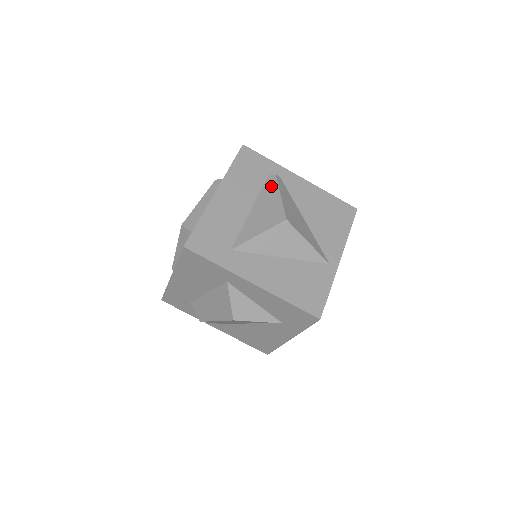
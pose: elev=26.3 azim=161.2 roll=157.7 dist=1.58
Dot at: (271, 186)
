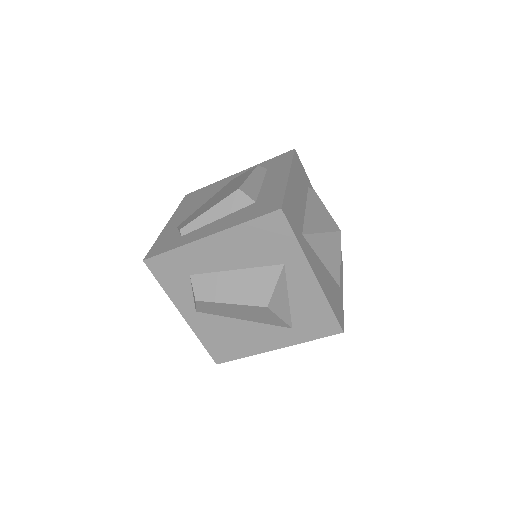
Dot at: (315, 197)
